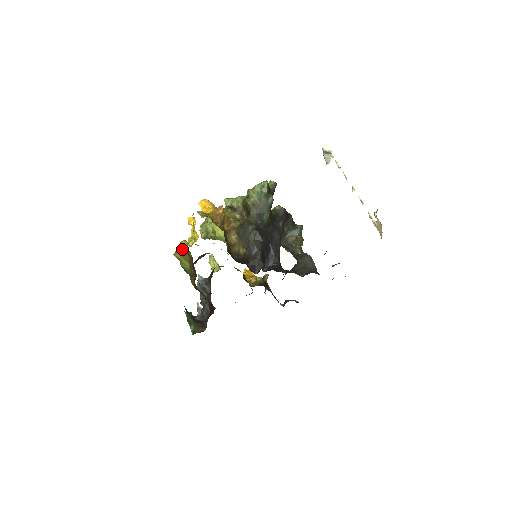
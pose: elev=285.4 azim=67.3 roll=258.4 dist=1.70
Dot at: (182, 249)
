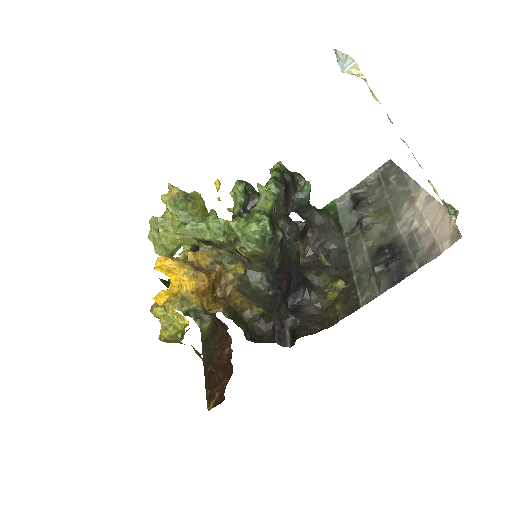
Dot at: (172, 340)
